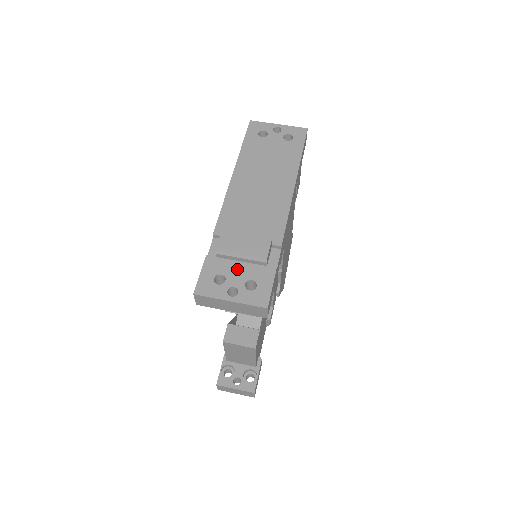
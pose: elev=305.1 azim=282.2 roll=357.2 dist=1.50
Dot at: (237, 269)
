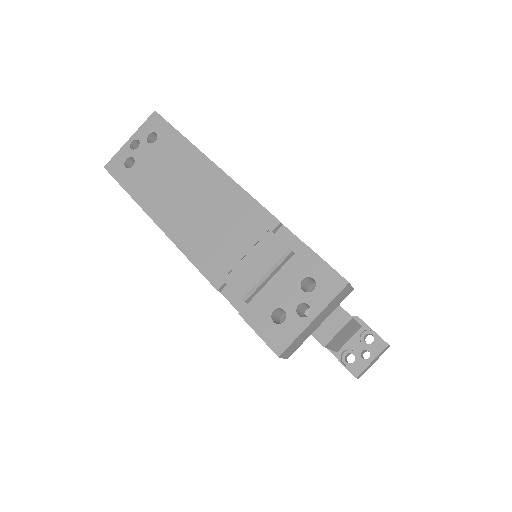
Dot at: (278, 289)
